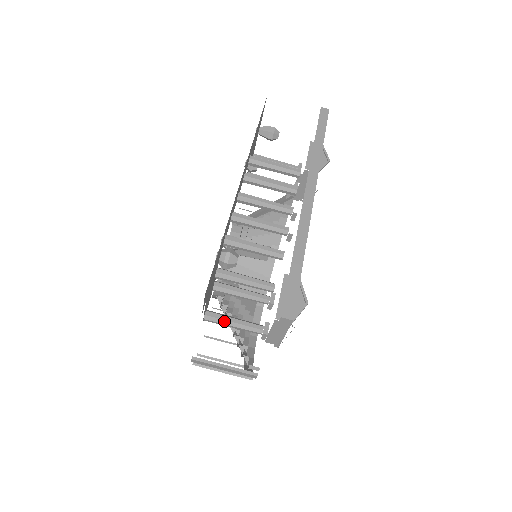
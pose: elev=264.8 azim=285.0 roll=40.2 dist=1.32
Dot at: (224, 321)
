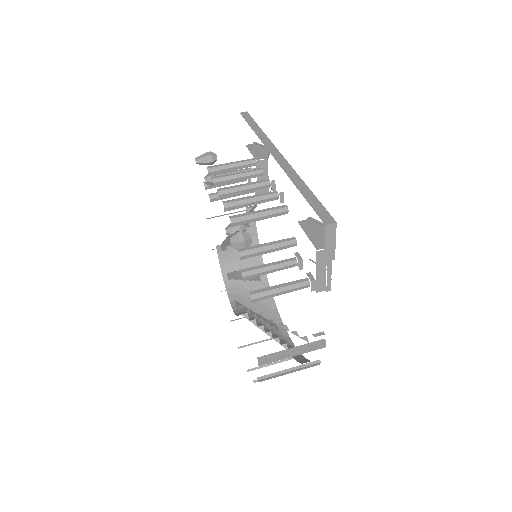
Dot at: (271, 291)
